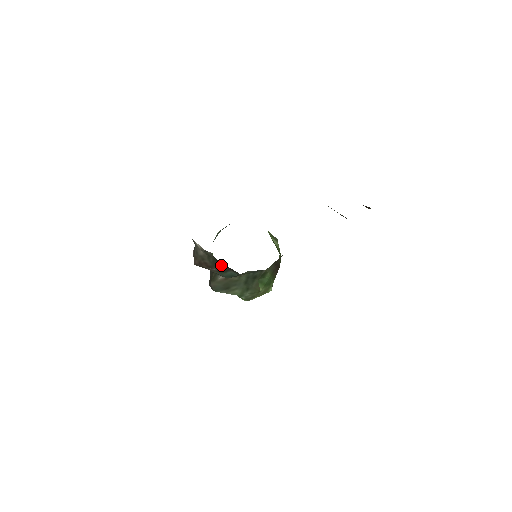
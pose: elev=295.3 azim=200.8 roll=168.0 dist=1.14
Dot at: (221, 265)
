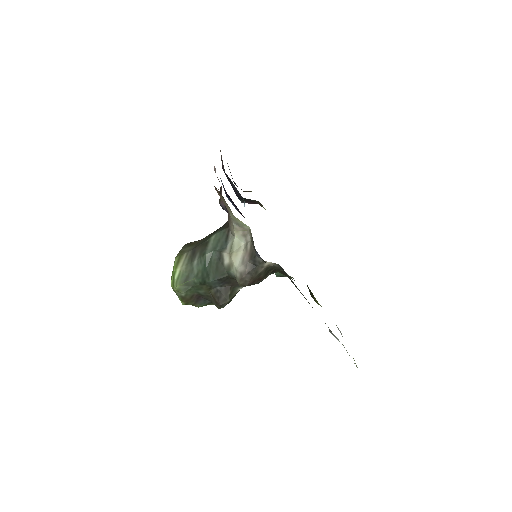
Dot at: occluded
